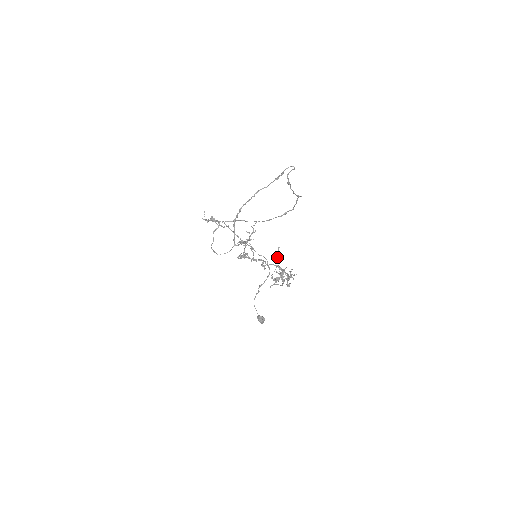
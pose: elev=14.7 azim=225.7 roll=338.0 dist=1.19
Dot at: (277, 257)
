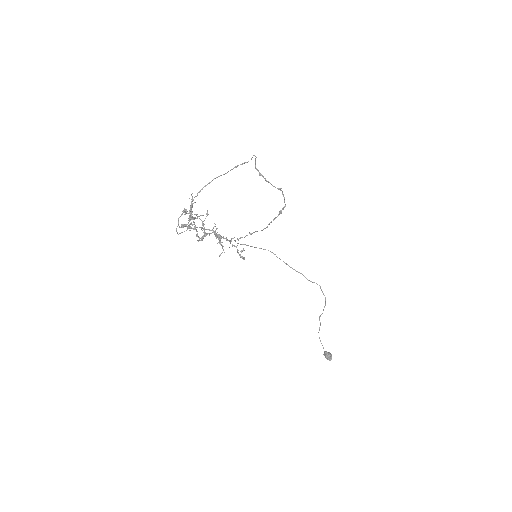
Dot at: occluded
